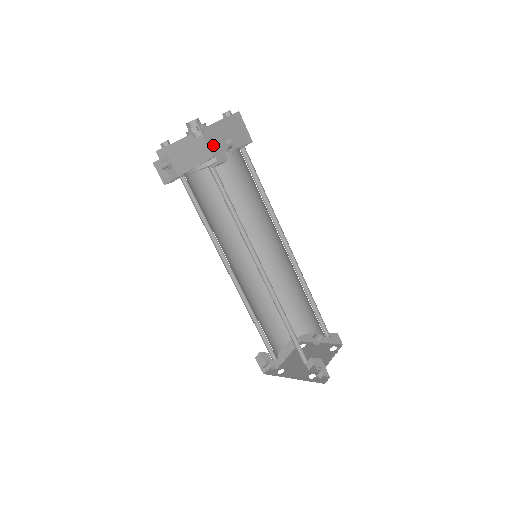
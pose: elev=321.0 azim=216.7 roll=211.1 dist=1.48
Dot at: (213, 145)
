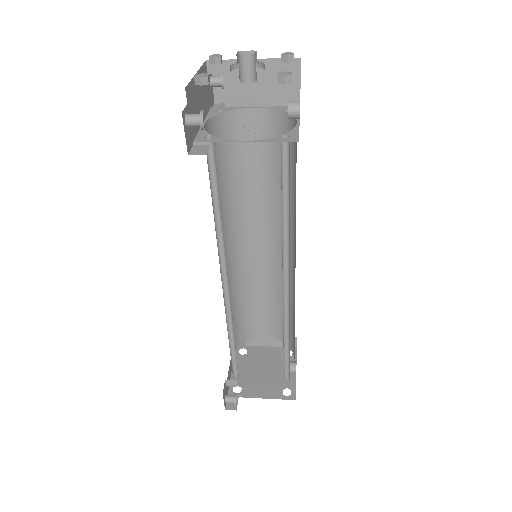
Dot at: (194, 123)
